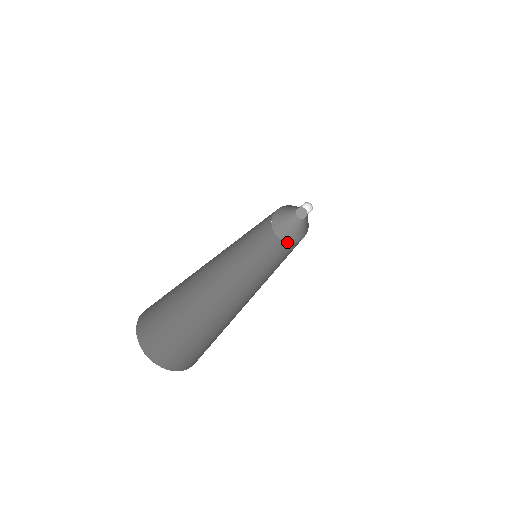
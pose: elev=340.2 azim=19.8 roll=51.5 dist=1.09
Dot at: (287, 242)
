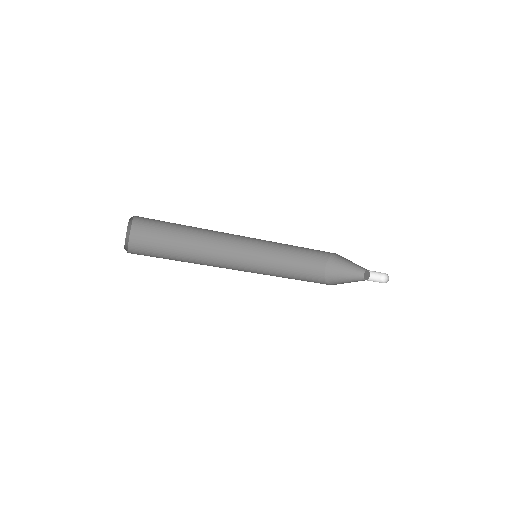
Dot at: (329, 284)
